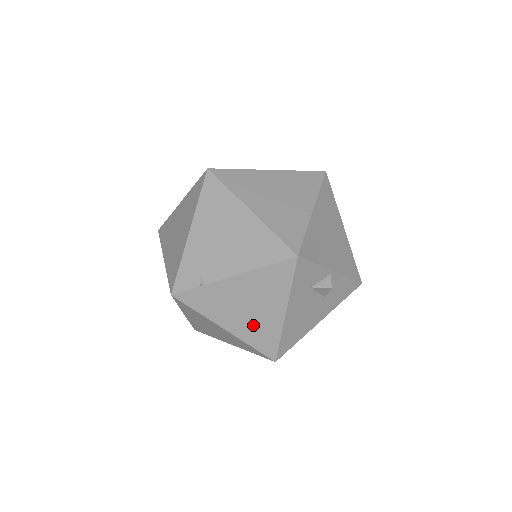
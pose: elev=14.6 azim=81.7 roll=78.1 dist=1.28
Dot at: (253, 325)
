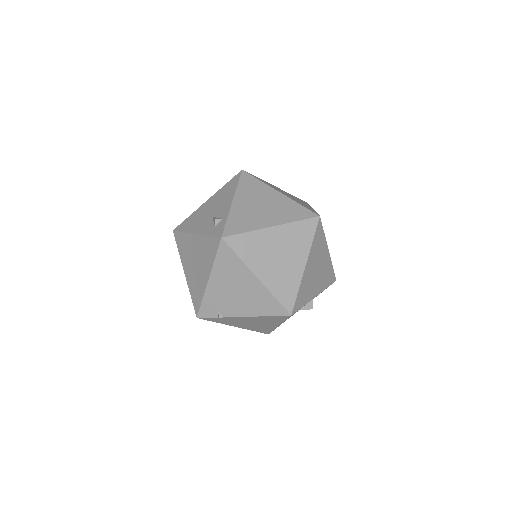
Dot at: (255, 327)
